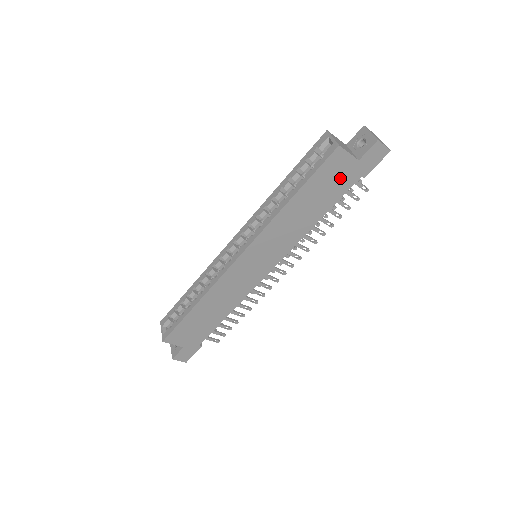
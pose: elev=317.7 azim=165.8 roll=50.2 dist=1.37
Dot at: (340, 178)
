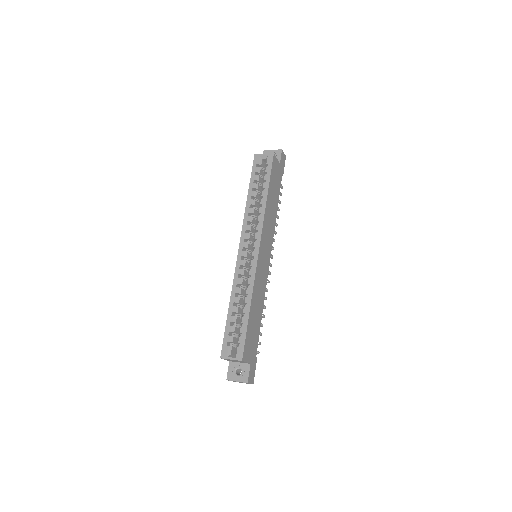
Dot at: (277, 177)
